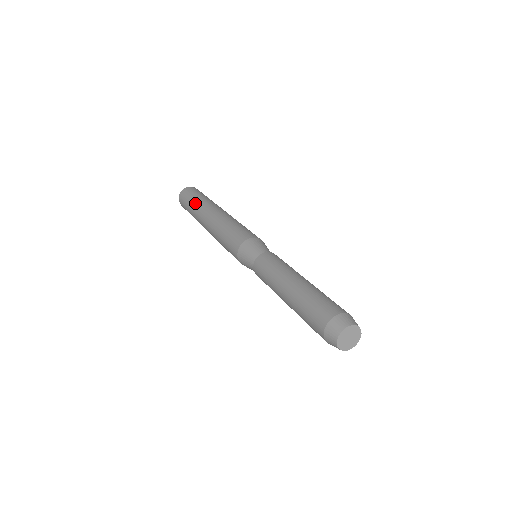
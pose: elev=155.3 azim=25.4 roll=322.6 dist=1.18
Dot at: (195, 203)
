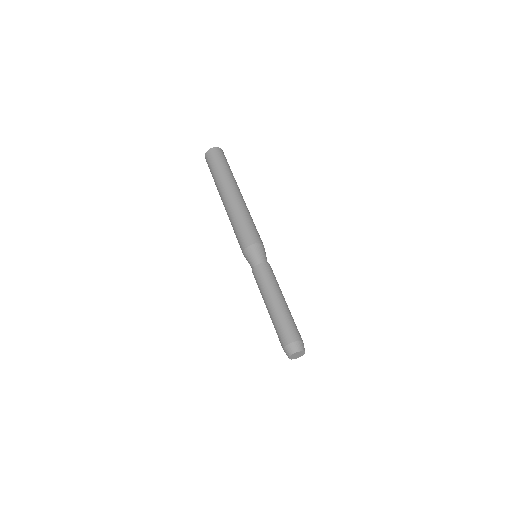
Dot at: (220, 174)
